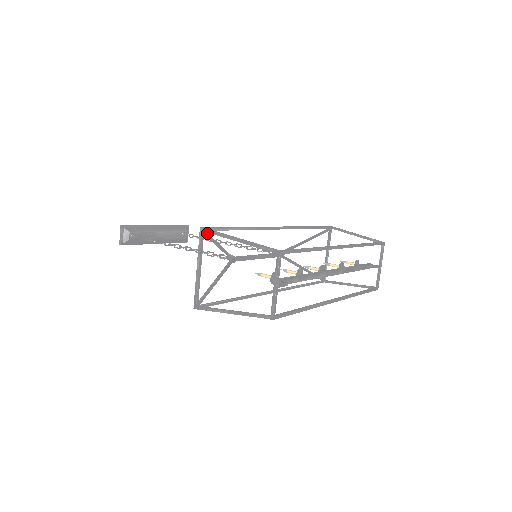
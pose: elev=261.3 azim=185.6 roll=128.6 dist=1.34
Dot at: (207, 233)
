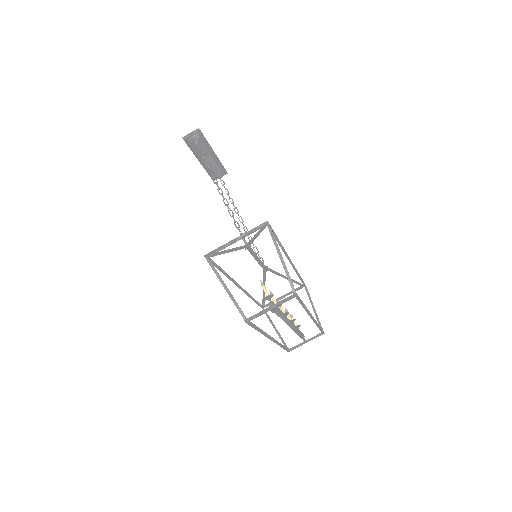
Dot at: occluded
